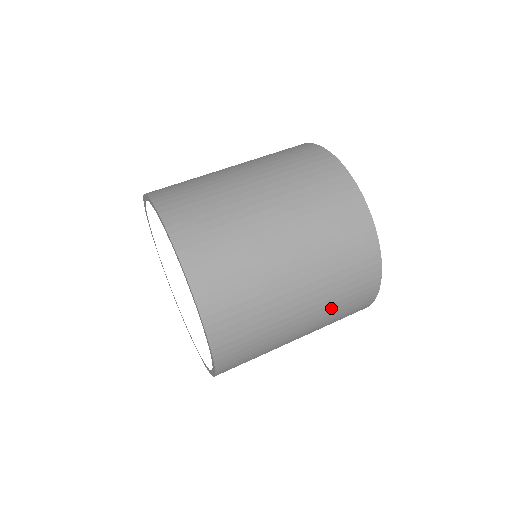
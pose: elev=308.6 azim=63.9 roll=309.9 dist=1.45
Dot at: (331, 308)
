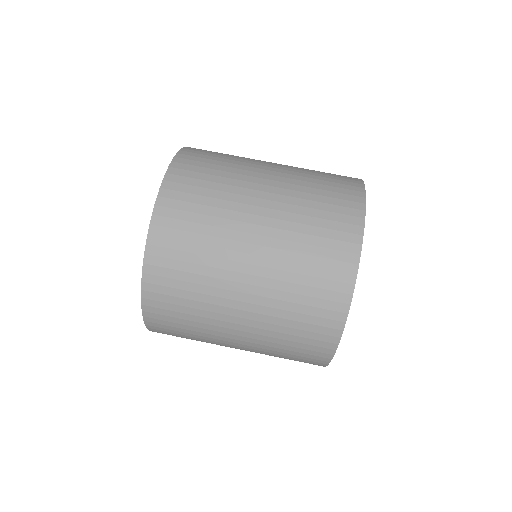
Dot at: occluded
